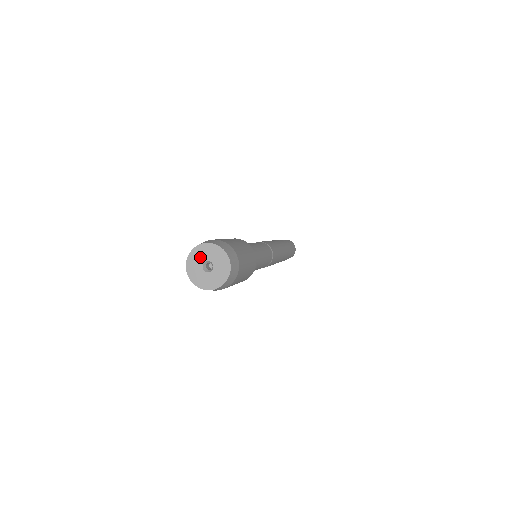
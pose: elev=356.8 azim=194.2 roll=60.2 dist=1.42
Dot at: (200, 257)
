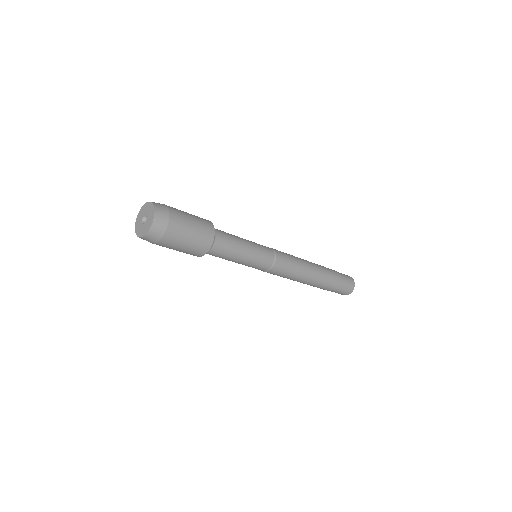
Dot at: (139, 223)
